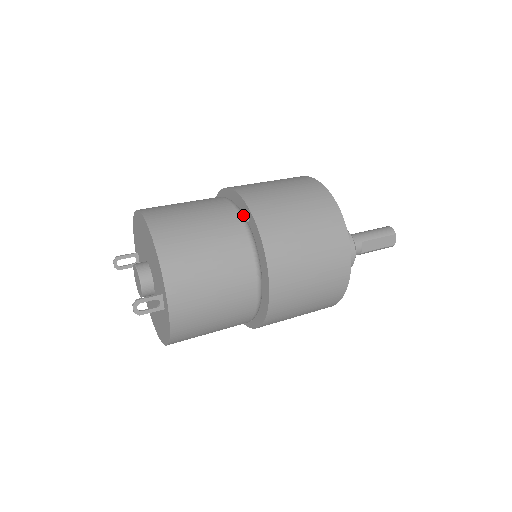
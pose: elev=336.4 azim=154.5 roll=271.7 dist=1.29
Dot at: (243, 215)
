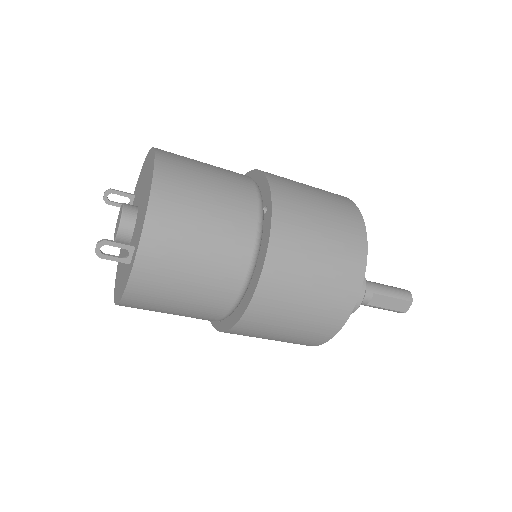
Dot at: (262, 204)
